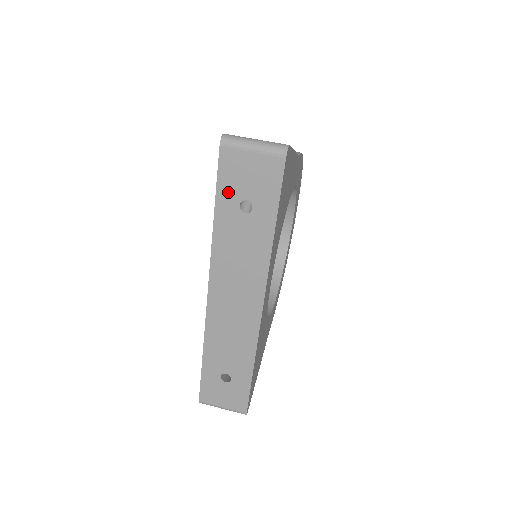
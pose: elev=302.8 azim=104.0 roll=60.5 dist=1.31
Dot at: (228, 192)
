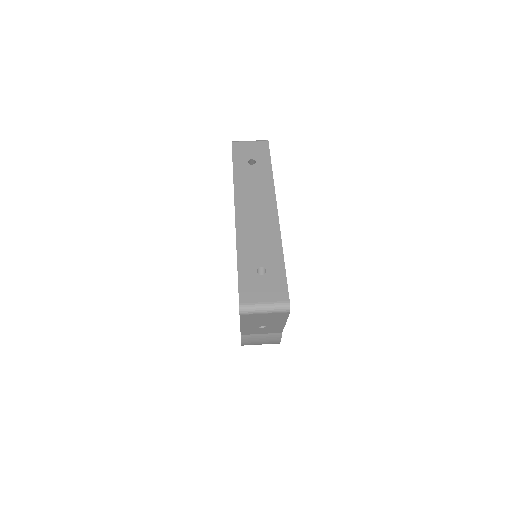
Dot at: (240, 158)
